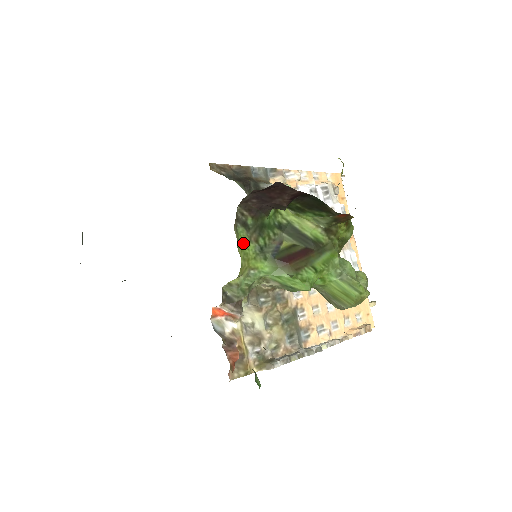
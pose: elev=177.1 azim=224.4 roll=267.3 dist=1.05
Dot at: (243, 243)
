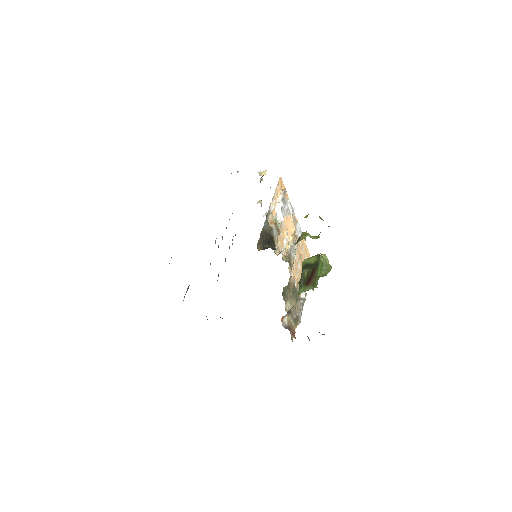
Dot at: occluded
